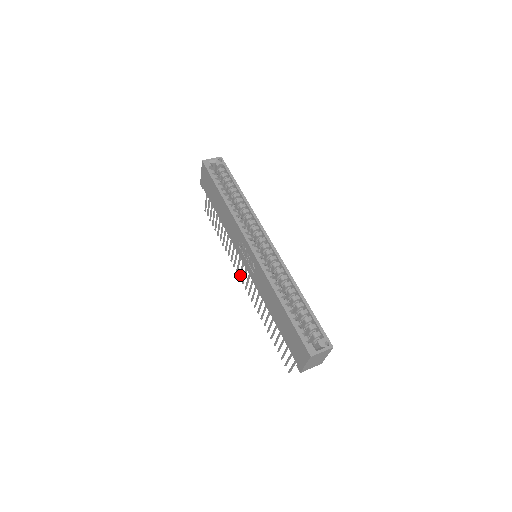
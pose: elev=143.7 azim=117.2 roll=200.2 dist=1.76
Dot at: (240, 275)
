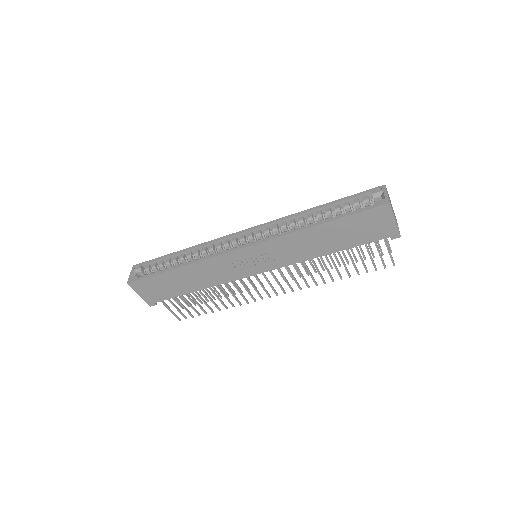
Dot at: (268, 294)
